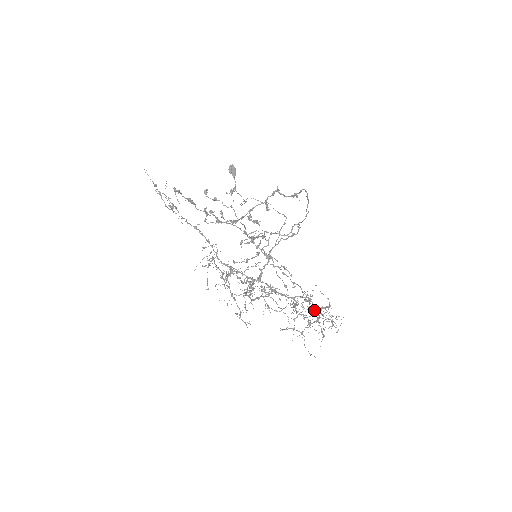
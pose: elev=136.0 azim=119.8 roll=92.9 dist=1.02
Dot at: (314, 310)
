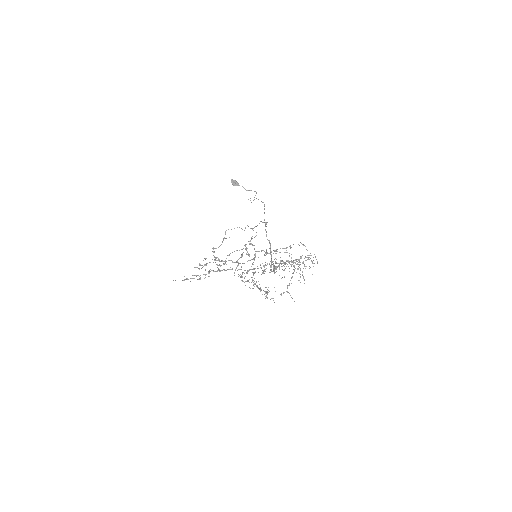
Dot at: (301, 258)
